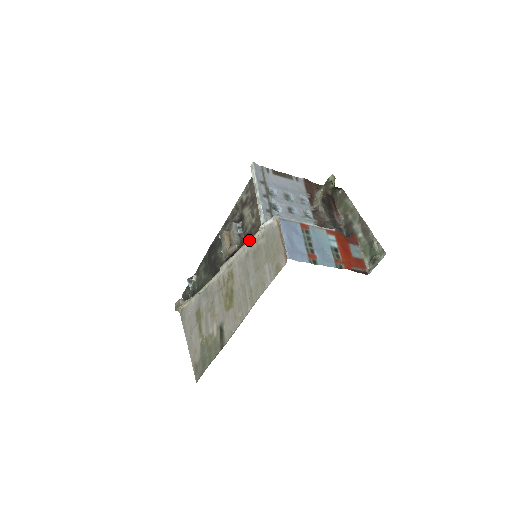
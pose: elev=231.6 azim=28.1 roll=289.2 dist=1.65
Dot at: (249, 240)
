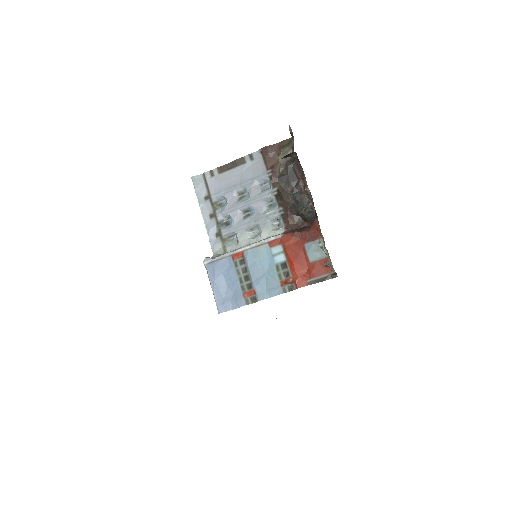
Dot at: occluded
